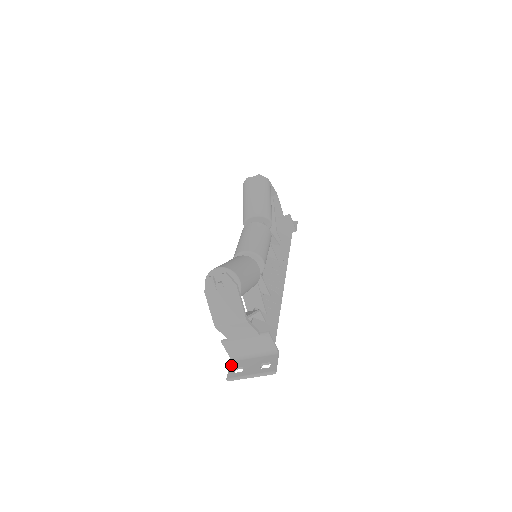
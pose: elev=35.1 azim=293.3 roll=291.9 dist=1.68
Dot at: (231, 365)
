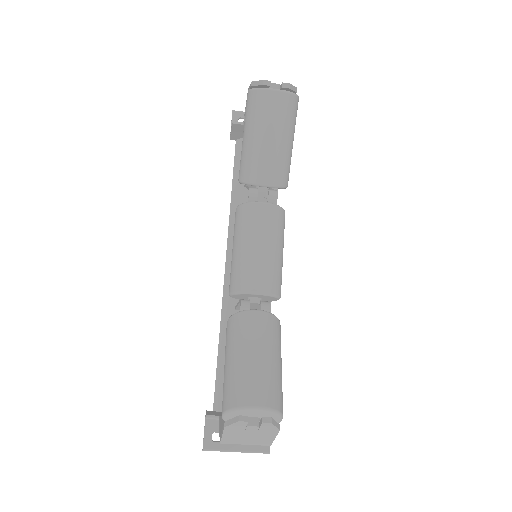
Dot at: (207, 426)
